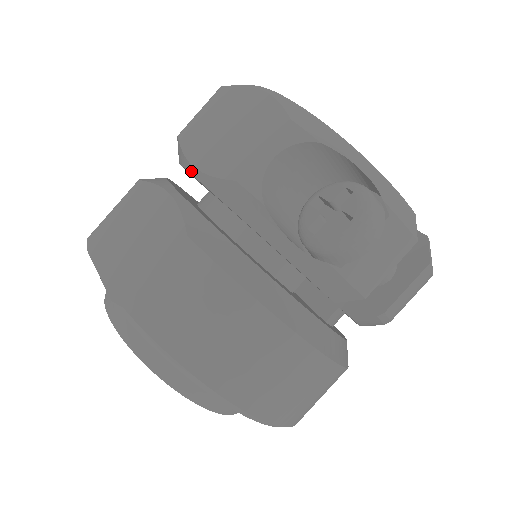
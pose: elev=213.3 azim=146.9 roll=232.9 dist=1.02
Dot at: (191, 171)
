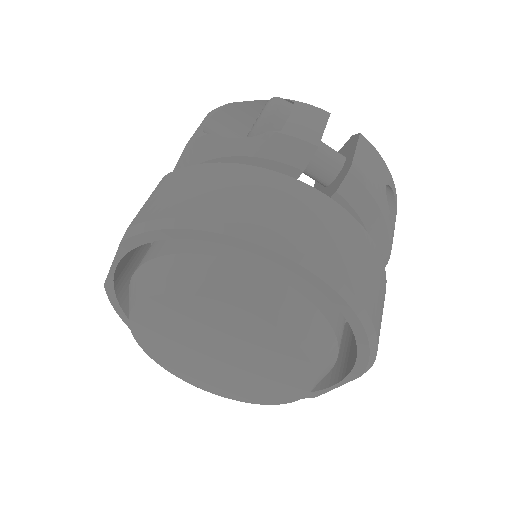
Dot at: occluded
